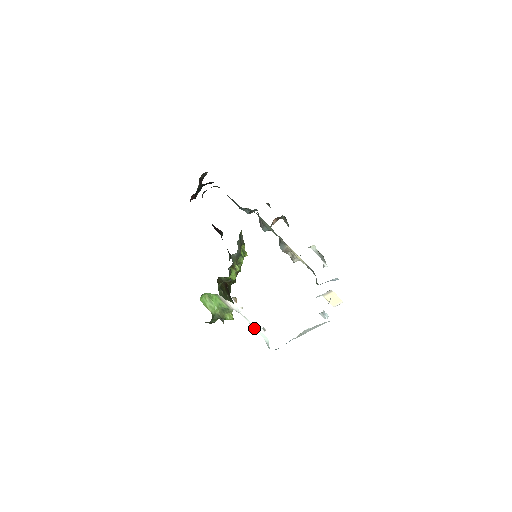
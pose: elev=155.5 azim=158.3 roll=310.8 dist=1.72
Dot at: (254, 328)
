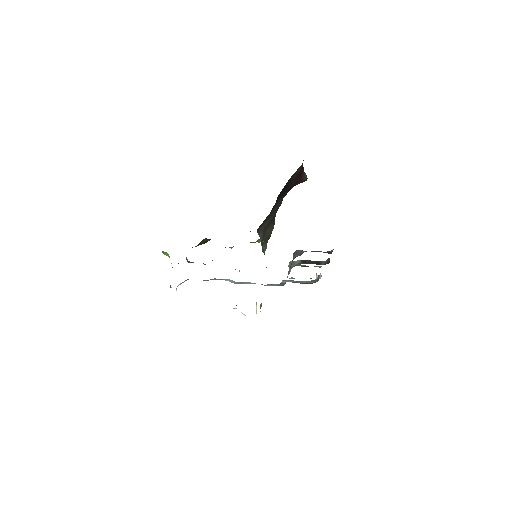
Dot at: occluded
